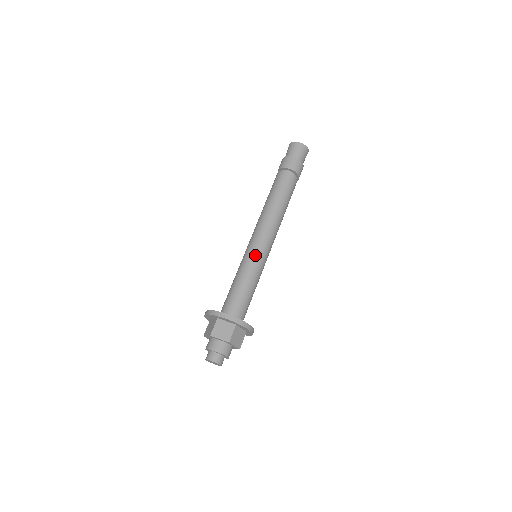
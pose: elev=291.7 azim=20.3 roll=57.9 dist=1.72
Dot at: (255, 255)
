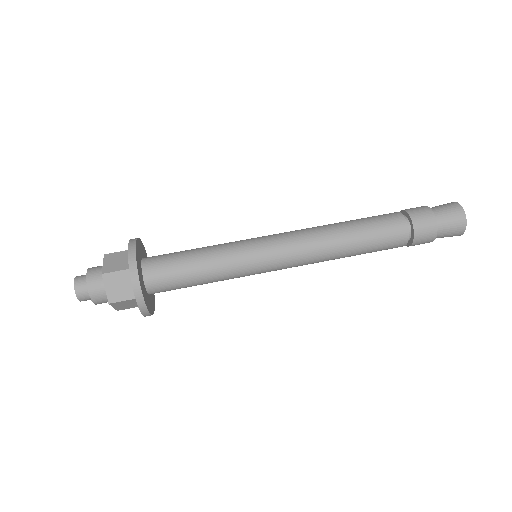
Dot at: (249, 244)
